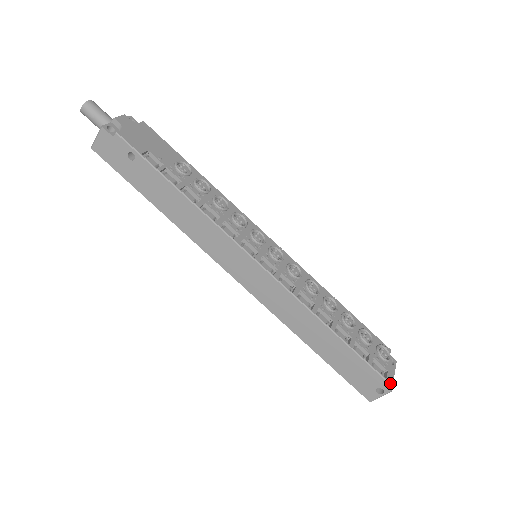
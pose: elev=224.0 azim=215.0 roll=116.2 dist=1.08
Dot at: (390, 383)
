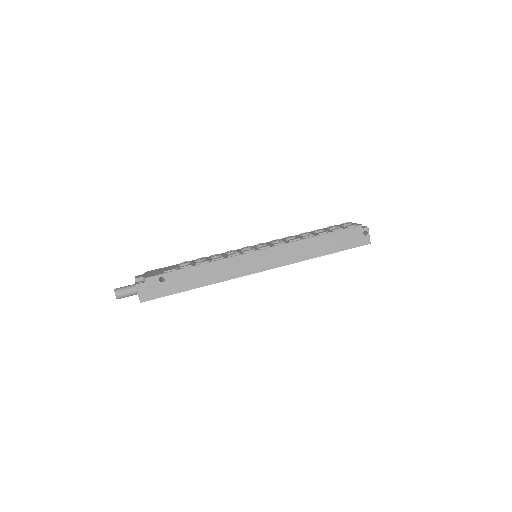
Dot at: (364, 227)
